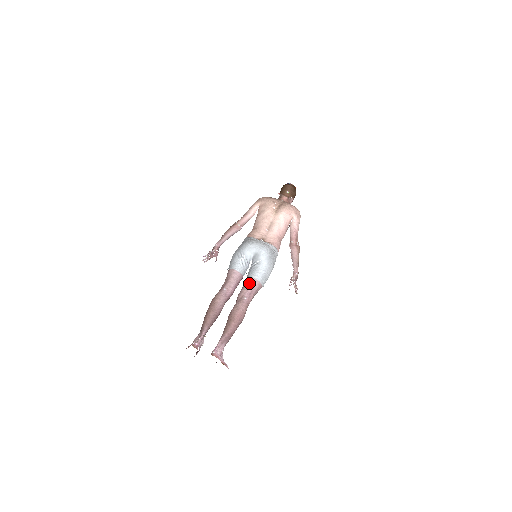
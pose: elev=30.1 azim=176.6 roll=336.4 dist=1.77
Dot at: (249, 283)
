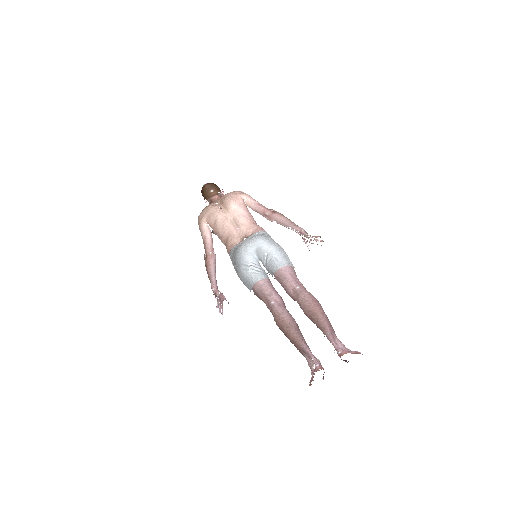
Dot at: (283, 275)
